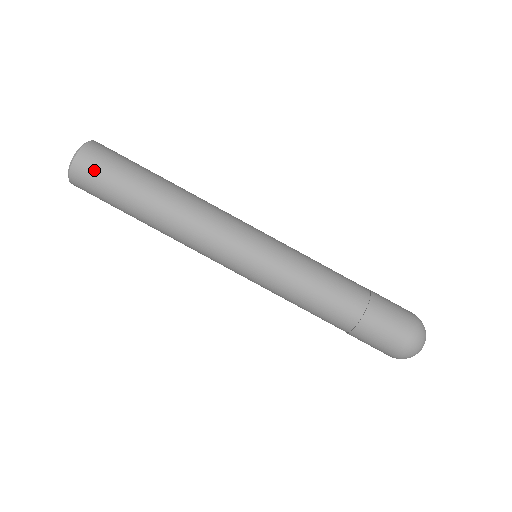
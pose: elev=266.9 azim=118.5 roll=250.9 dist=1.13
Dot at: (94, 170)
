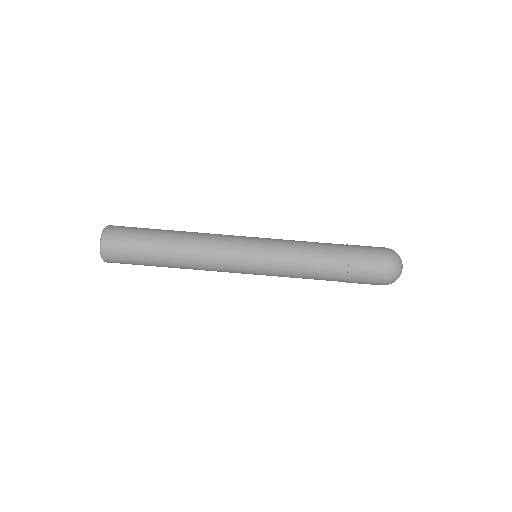
Dot at: (118, 243)
